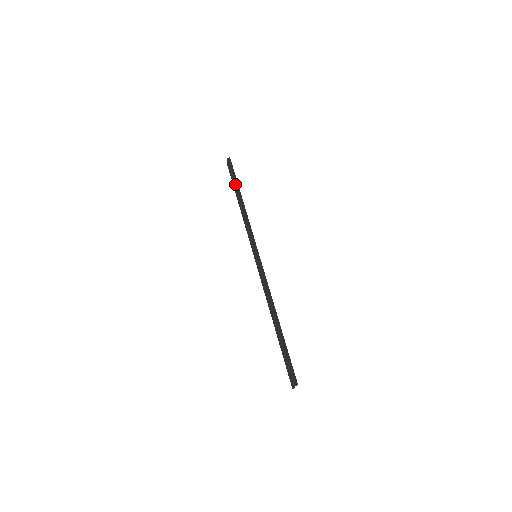
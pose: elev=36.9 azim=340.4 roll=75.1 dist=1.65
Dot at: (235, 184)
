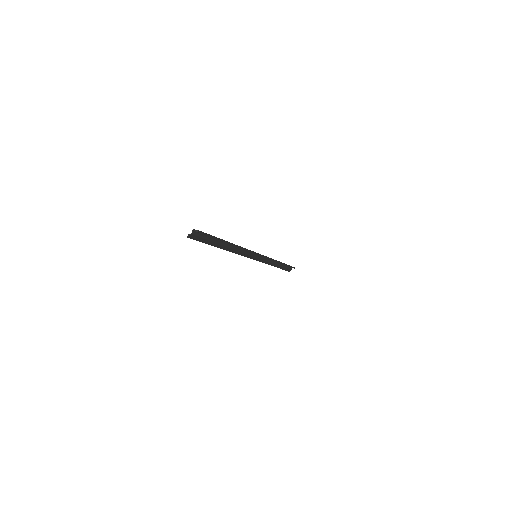
Dot at: occluded
